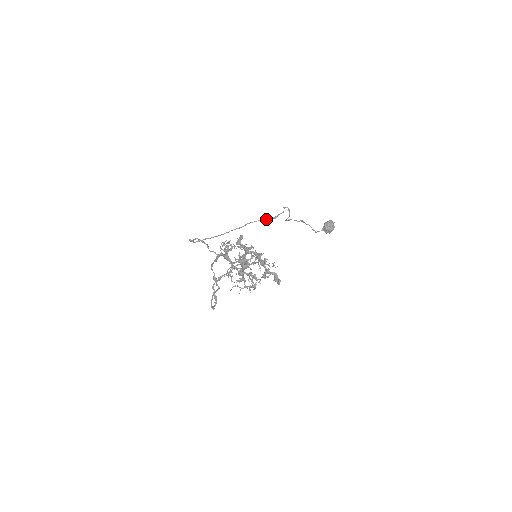
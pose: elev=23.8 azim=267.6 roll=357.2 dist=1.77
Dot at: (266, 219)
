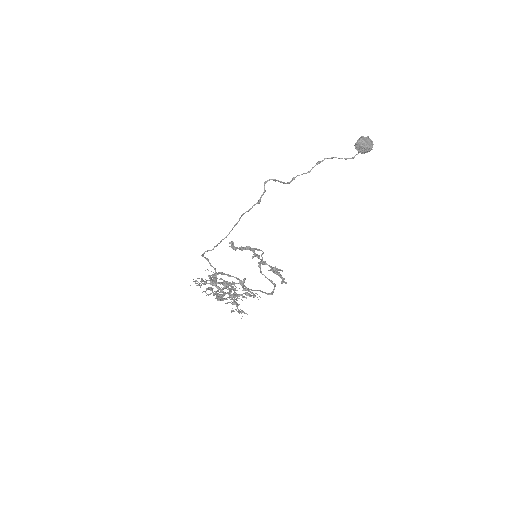
Dot at: (250, 209)
